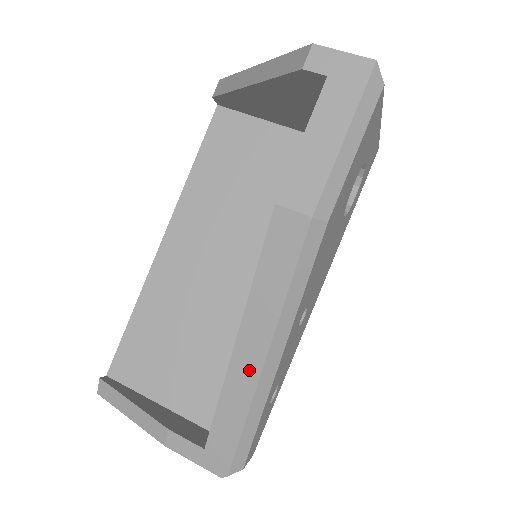
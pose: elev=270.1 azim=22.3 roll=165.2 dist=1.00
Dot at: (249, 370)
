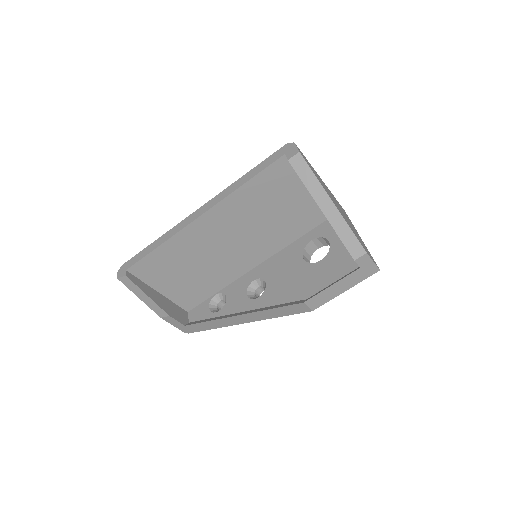
Dot at: (236, 322)
